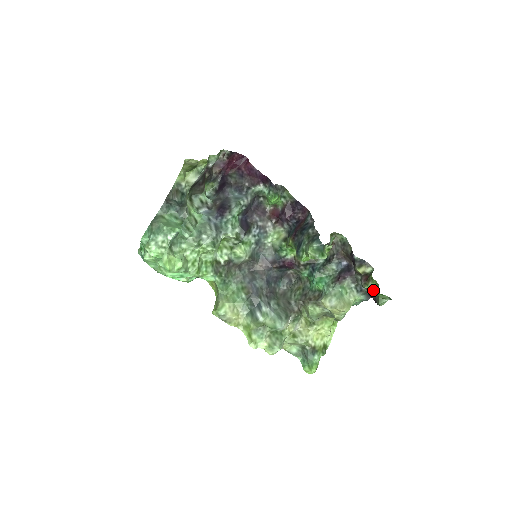
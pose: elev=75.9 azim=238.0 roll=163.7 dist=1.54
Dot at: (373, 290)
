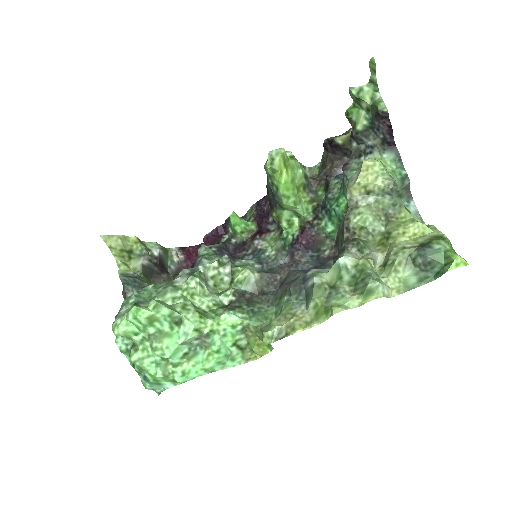
Dot at: (365, 119)
